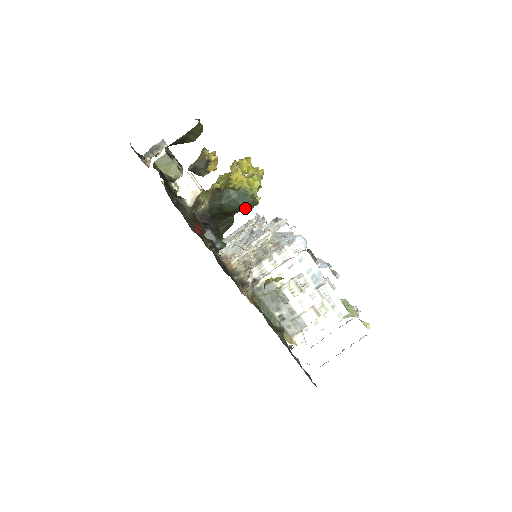
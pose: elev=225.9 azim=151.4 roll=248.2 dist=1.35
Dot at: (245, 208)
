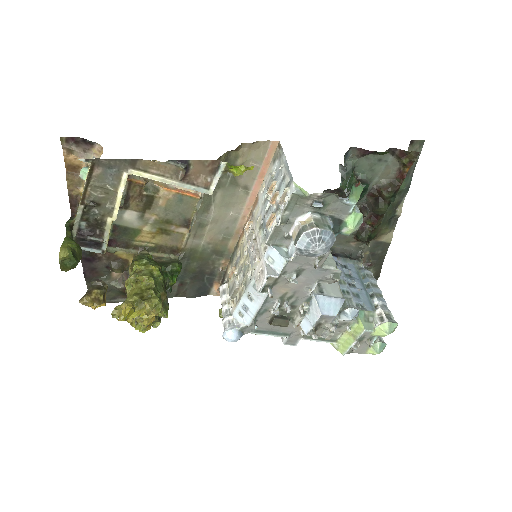
Dot at: occluded
